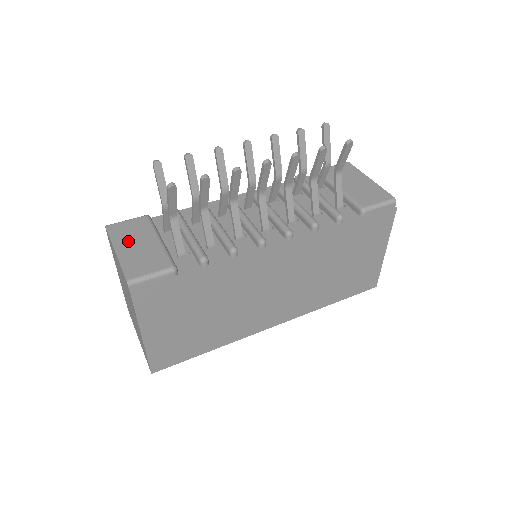
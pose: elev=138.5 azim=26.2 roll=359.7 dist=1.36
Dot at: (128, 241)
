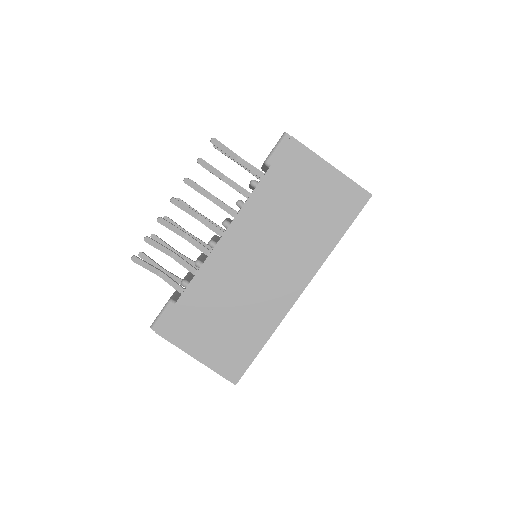
Dot at: occluded
